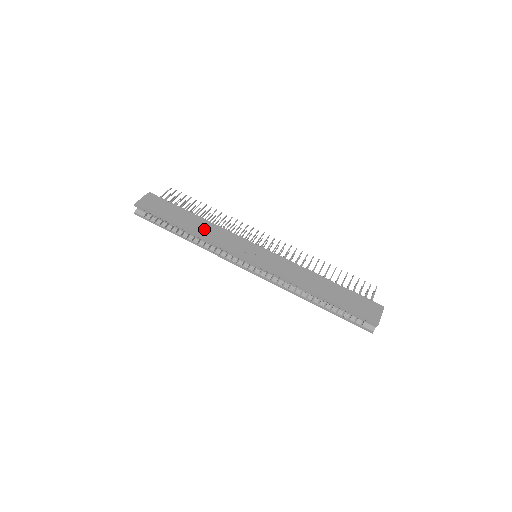
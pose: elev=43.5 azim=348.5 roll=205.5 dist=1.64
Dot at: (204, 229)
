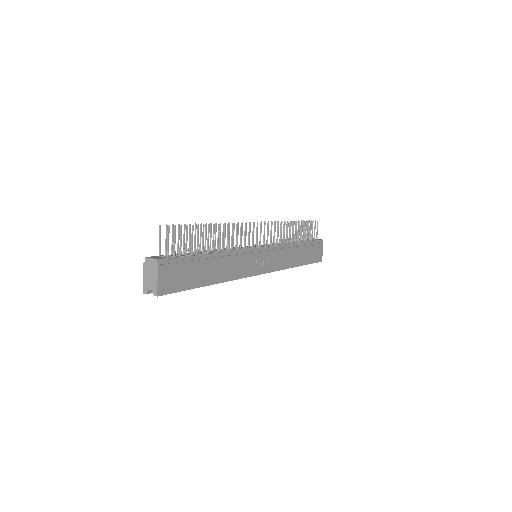
Dot at: (224, 269)
